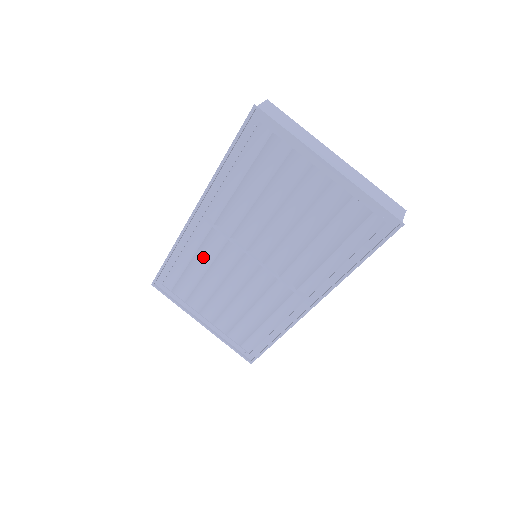
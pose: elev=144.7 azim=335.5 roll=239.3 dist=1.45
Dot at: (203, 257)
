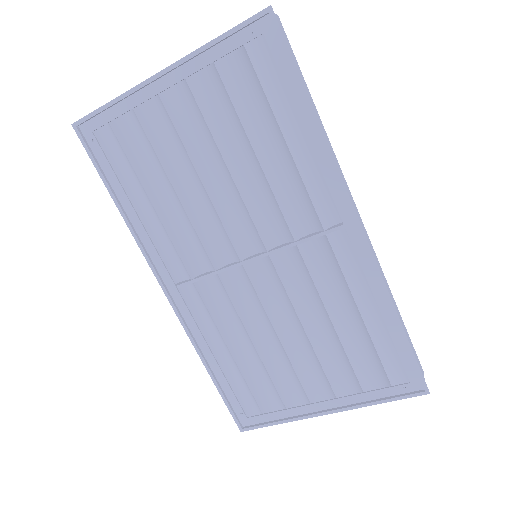
Dot at: (233, 331)
